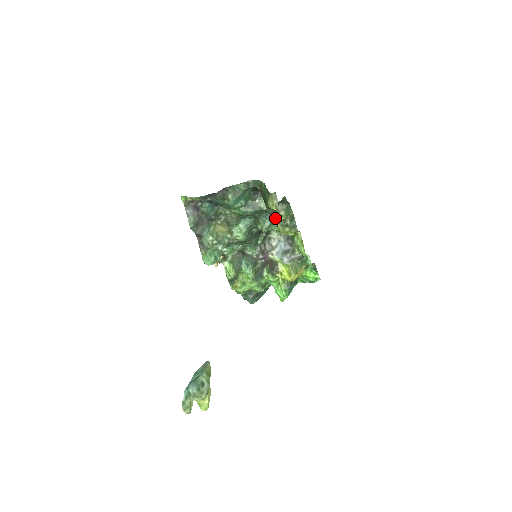
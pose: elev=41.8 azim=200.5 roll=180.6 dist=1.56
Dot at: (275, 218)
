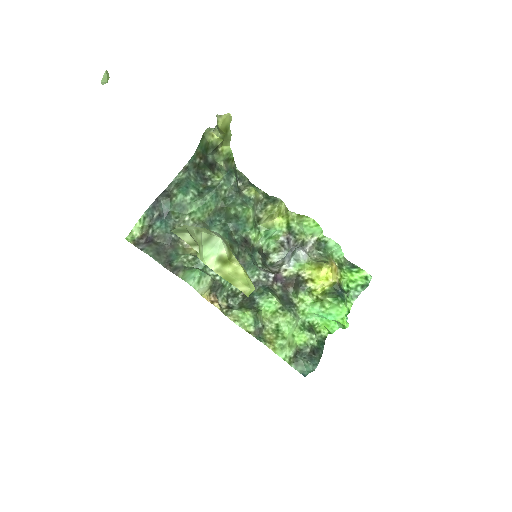
Dot at: (244, 197)
